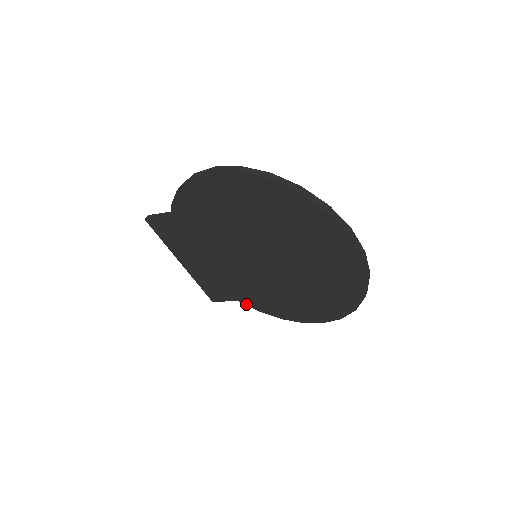
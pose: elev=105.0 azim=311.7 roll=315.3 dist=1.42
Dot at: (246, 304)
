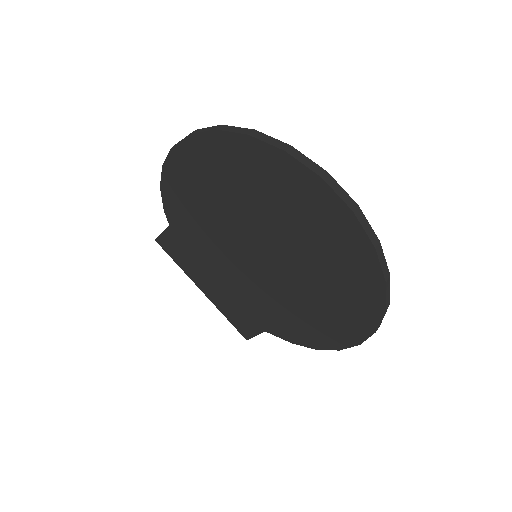
Dot at: (275, 334)
